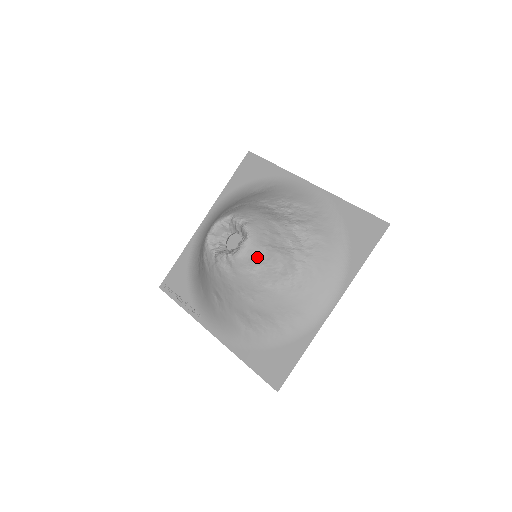
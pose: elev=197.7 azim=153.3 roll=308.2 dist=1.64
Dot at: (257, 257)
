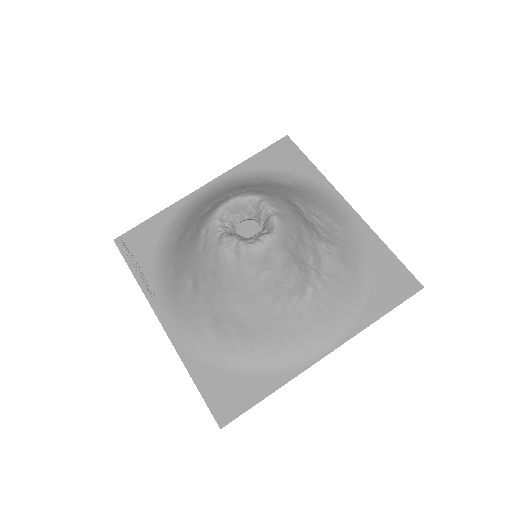
Dot at: (273, 260)
